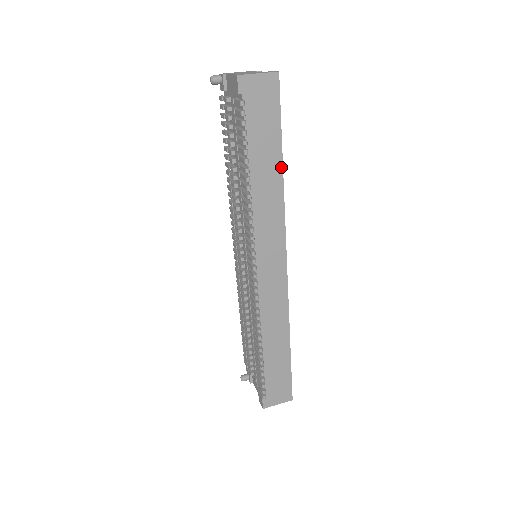
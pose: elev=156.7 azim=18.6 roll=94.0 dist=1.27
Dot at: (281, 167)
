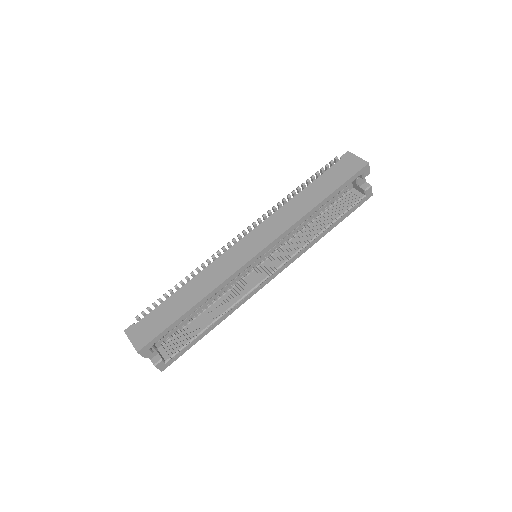
Dot at: (320, 201)
